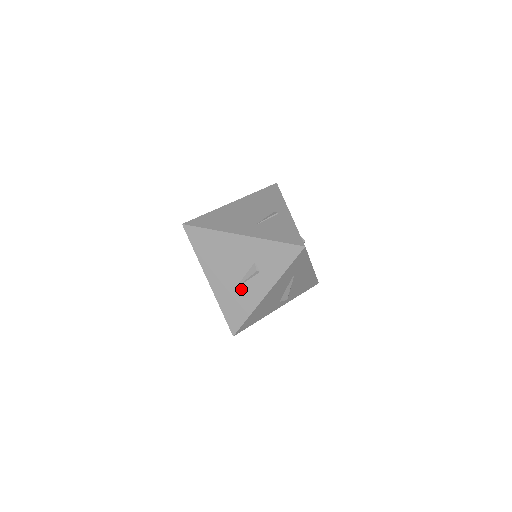
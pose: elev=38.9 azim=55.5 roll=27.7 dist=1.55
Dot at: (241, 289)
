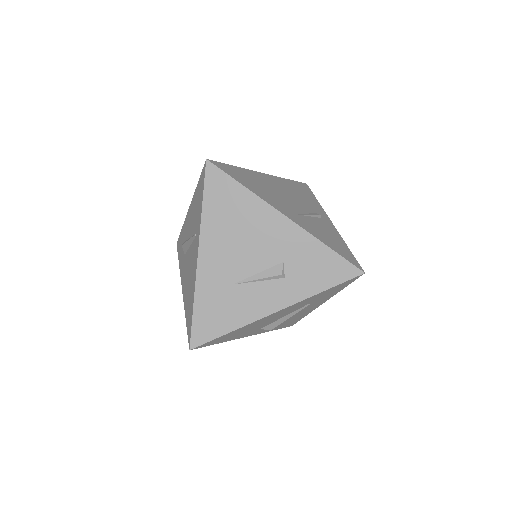
Dot at: (242, 289)
